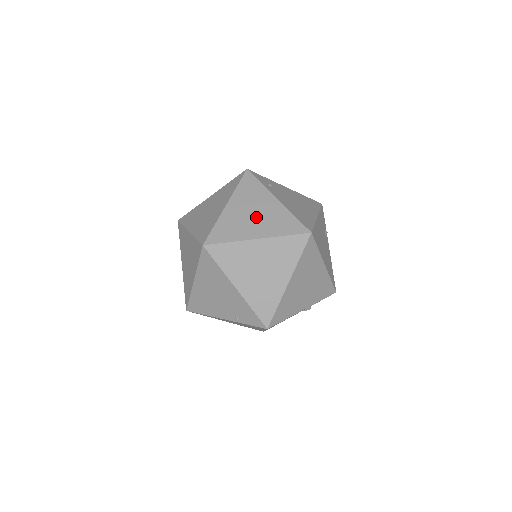
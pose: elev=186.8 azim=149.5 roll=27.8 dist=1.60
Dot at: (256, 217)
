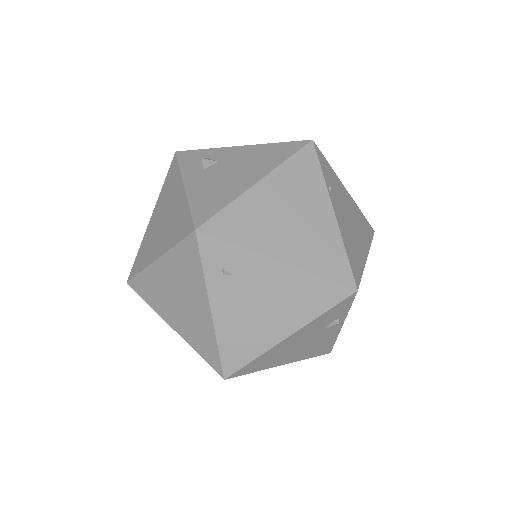
Dot at: (179, 306)
